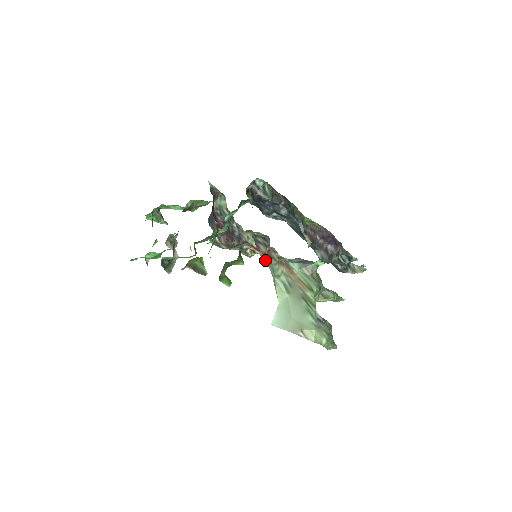
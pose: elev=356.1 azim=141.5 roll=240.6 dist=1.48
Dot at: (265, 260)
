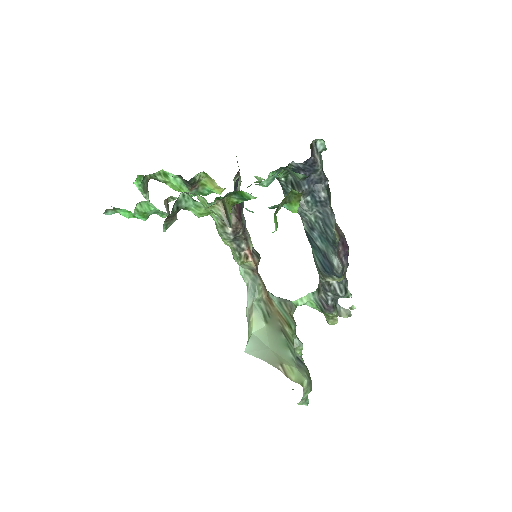
Dot at: (247, 279)
